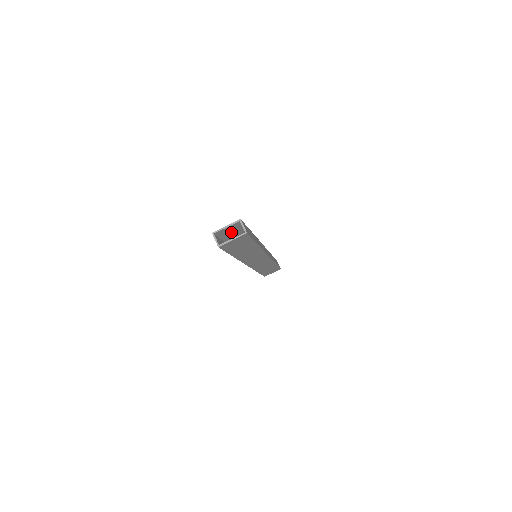
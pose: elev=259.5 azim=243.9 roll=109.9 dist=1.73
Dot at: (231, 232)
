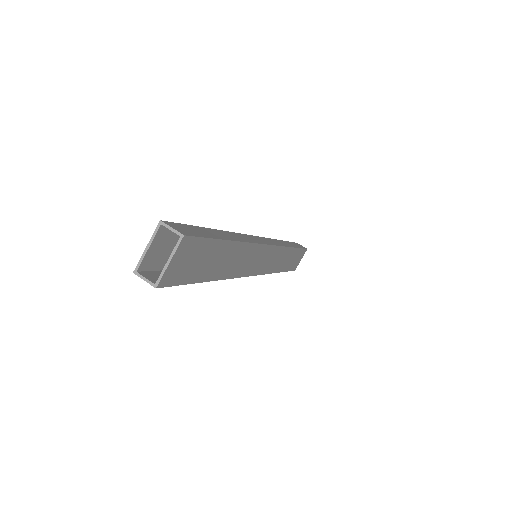
Dot at: (170, 250)
